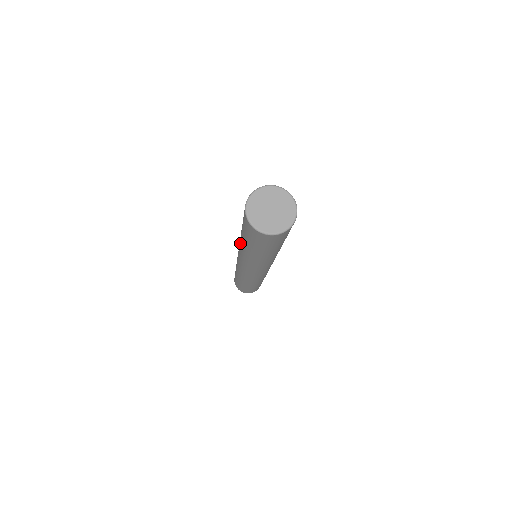
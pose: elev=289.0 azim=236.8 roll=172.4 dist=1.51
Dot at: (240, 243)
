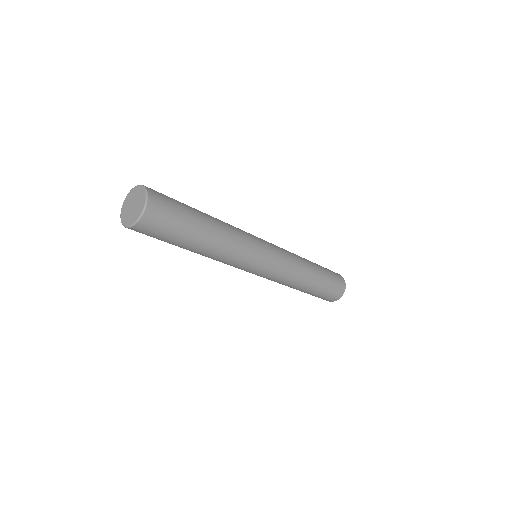
Dot at: occluded
